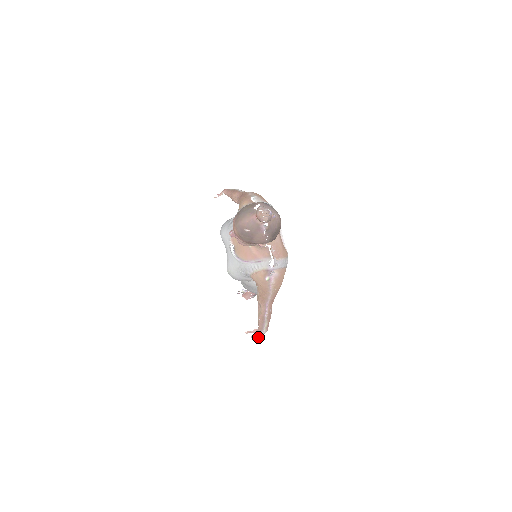
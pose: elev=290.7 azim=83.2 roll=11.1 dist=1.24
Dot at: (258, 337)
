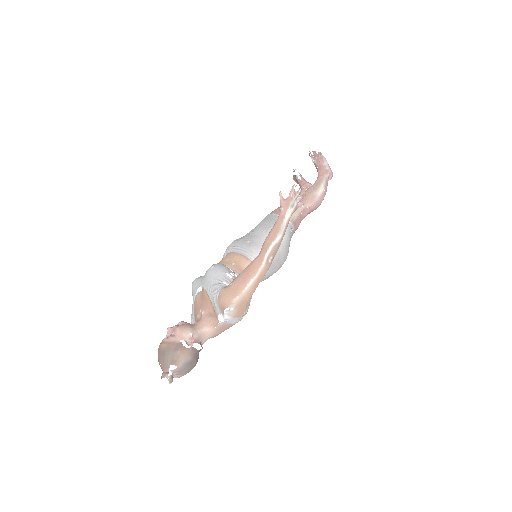
Dot at: occluded
